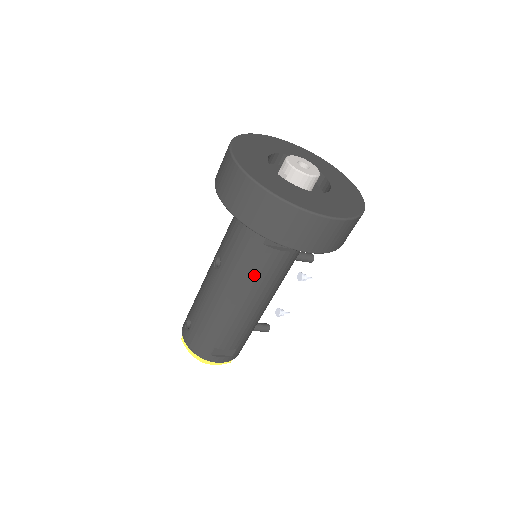
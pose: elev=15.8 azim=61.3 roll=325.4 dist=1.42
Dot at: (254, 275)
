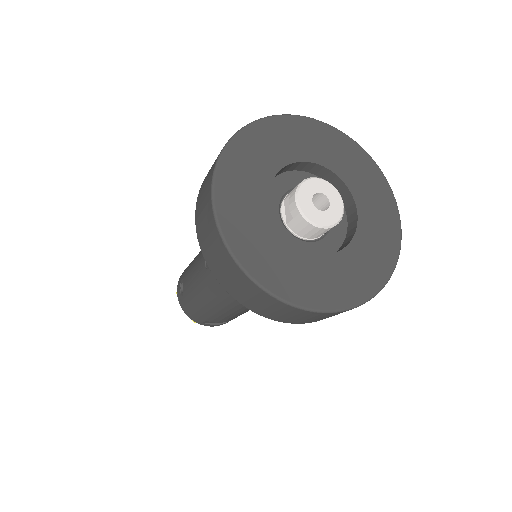
Dot at: occluded
